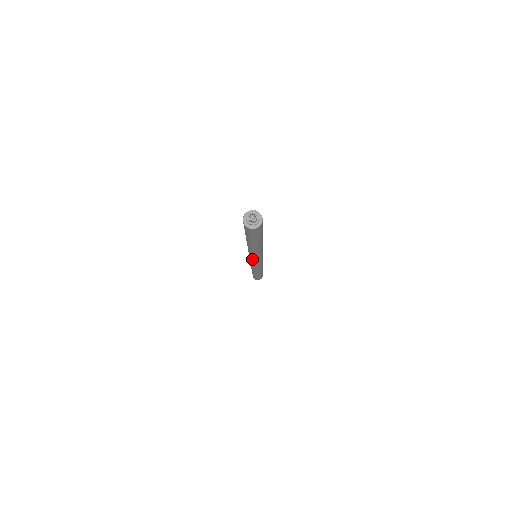
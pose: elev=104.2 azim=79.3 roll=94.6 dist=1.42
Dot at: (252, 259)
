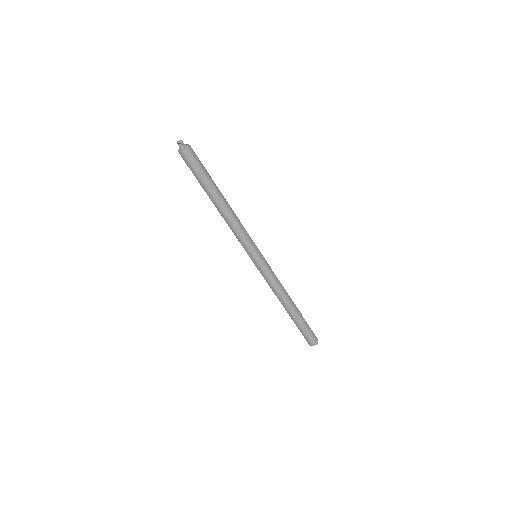
Dot at: (245, 249)
